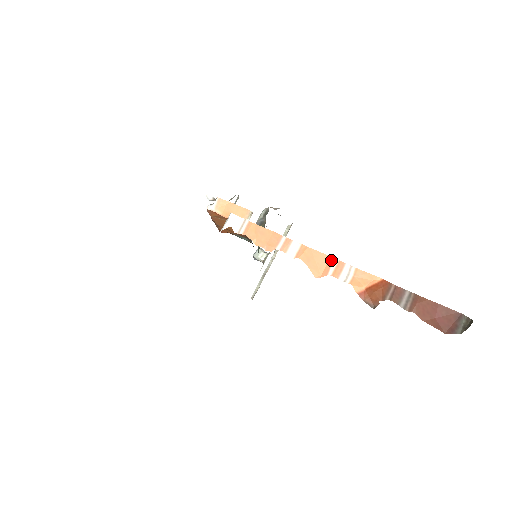
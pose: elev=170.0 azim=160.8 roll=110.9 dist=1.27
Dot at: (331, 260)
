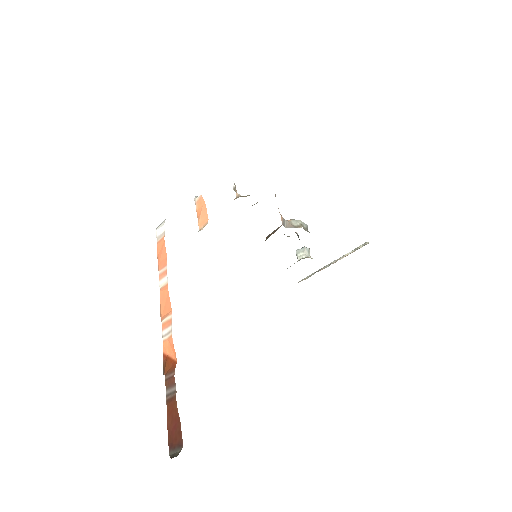
Dot at: (170, 313)
